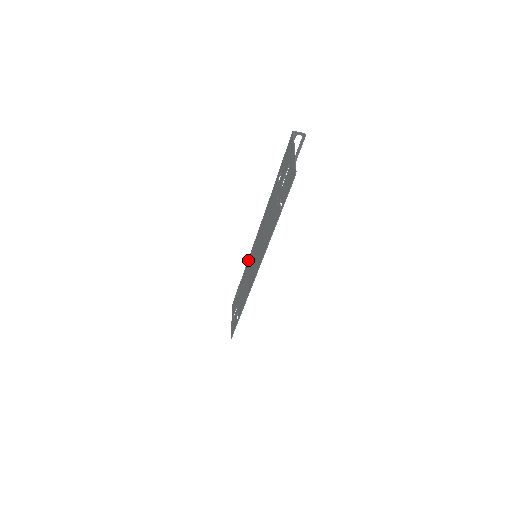
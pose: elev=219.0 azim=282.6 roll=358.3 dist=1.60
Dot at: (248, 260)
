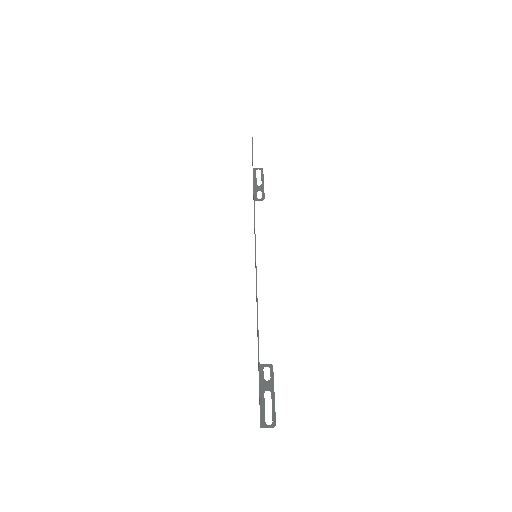
Dot at: occluded
